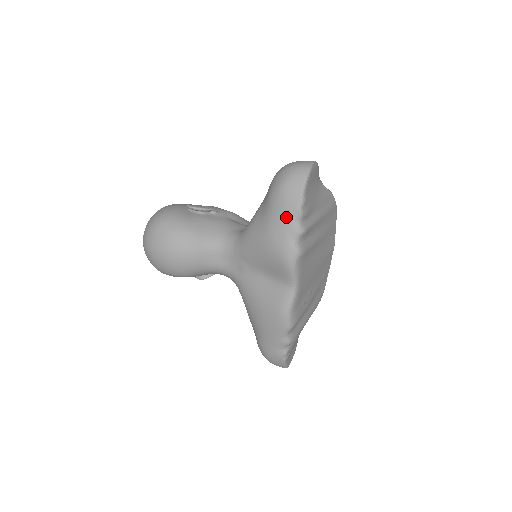
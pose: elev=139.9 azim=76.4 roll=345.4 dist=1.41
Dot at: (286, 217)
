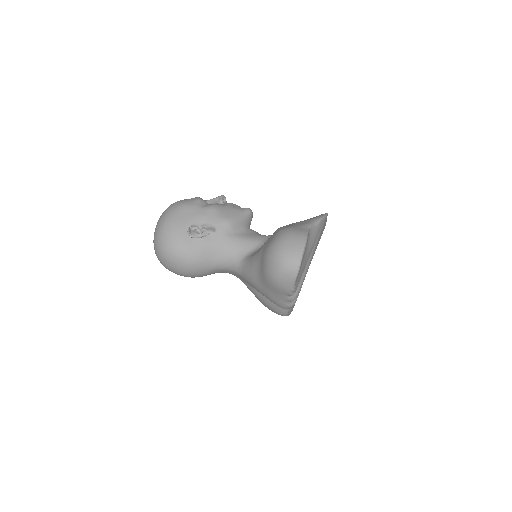
Dot at: (280, 294)
